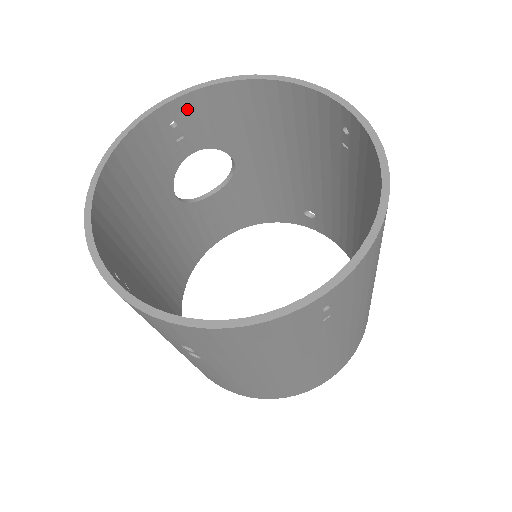
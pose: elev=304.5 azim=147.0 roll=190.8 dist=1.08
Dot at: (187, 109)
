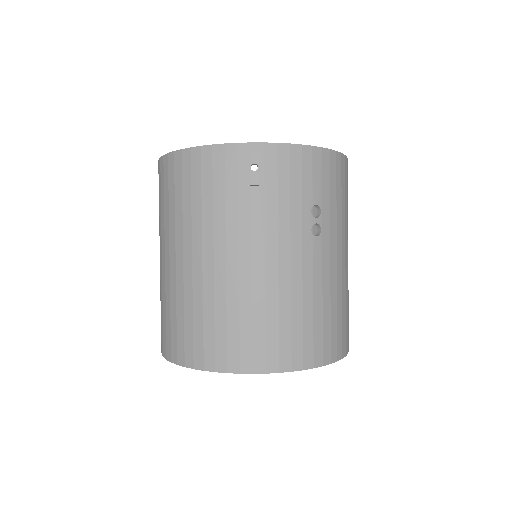
Dot at: occluded
